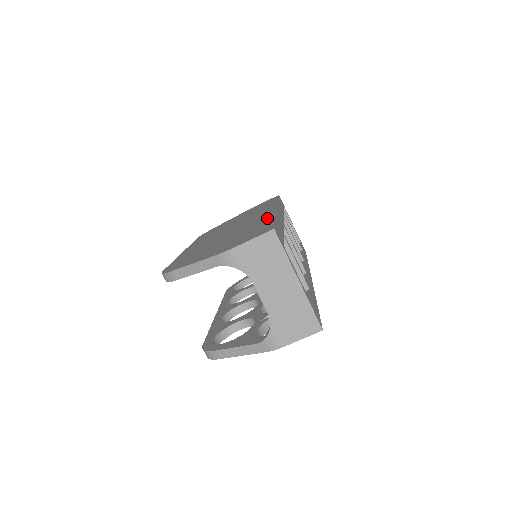
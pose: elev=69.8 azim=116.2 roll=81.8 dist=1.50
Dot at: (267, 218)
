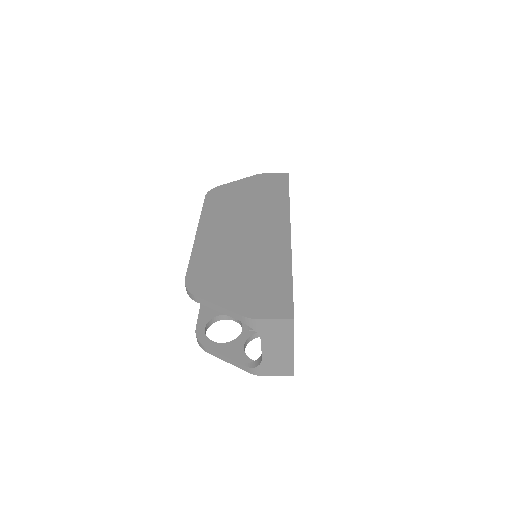
Dot at: (284, 263)
